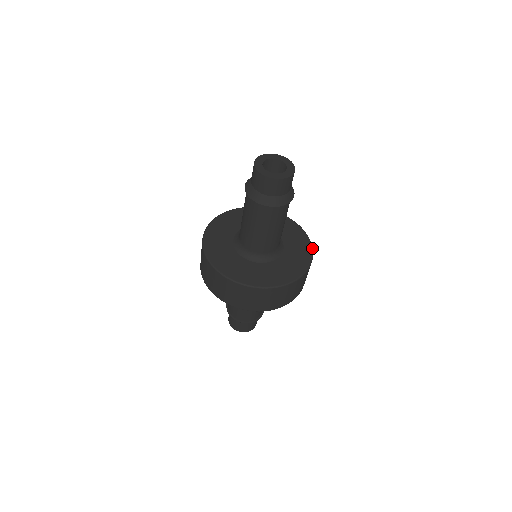
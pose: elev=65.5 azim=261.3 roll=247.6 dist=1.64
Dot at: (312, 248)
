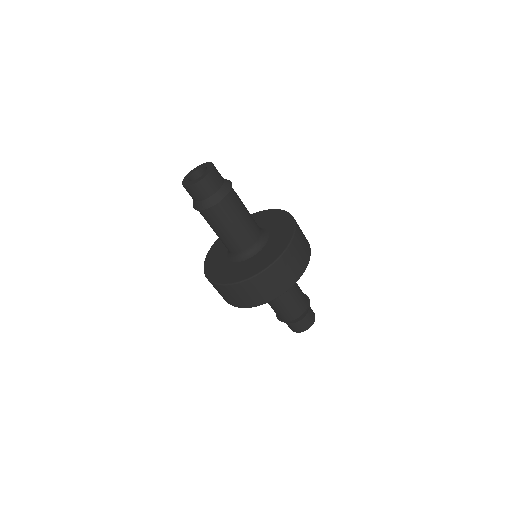
Dot at: (291, 216)
